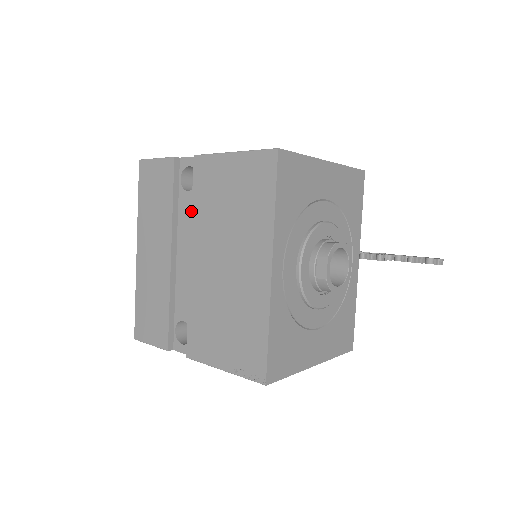
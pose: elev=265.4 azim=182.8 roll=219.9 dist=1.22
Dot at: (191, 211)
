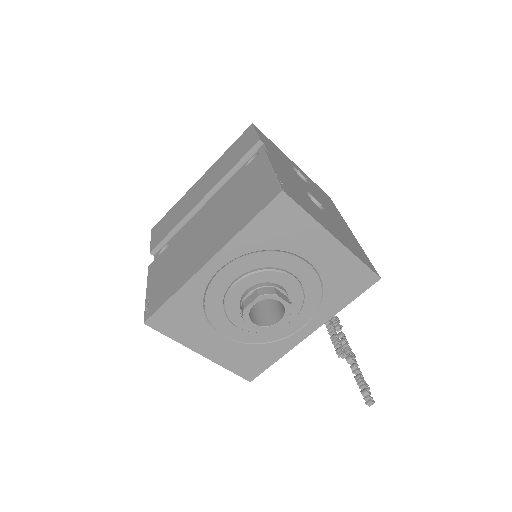
Dot at: occluded
